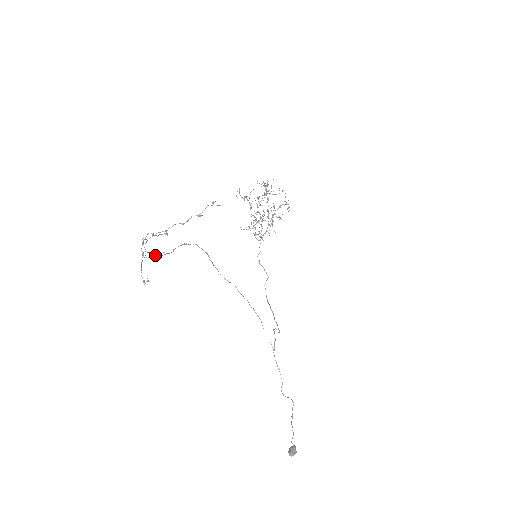
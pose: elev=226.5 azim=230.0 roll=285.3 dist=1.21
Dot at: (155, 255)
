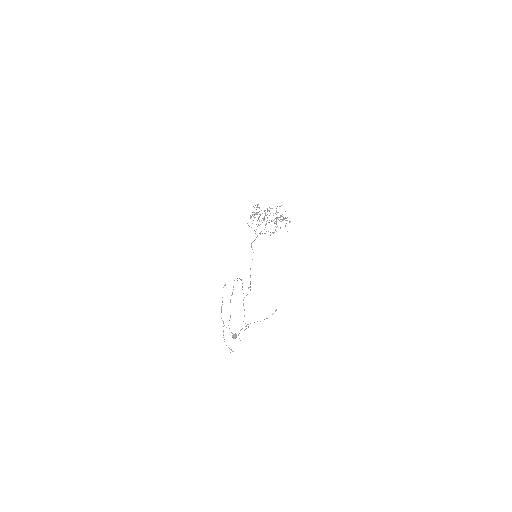
Dot at: occluded
